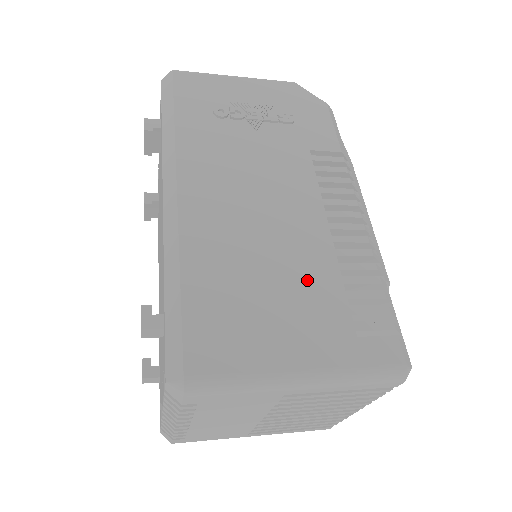
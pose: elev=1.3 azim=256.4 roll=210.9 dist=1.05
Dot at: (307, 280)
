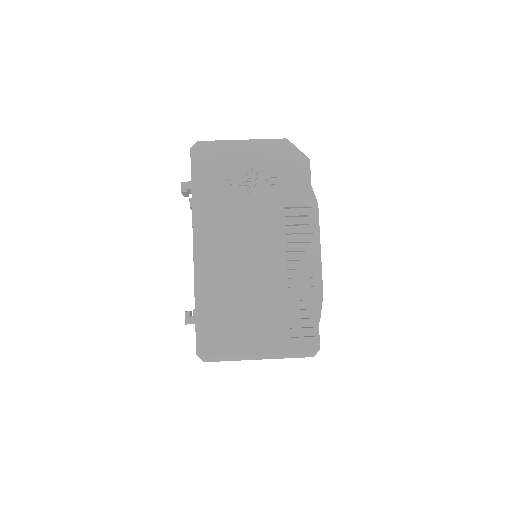
Dot at: (268, 304)
